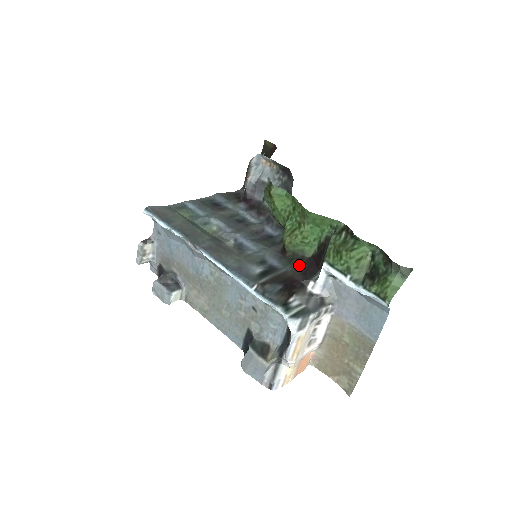
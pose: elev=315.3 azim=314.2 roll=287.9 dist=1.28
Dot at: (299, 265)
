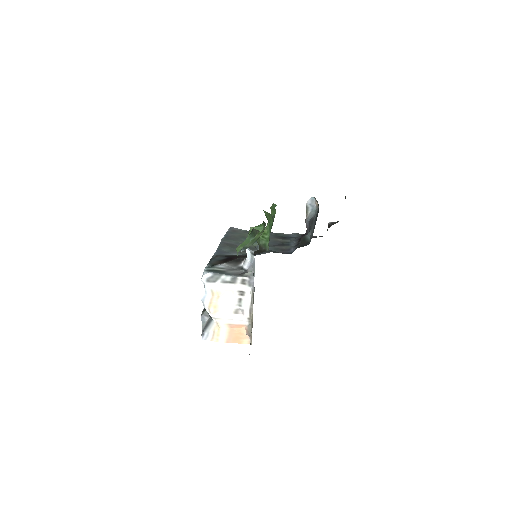
Dot at: (255, 253)
